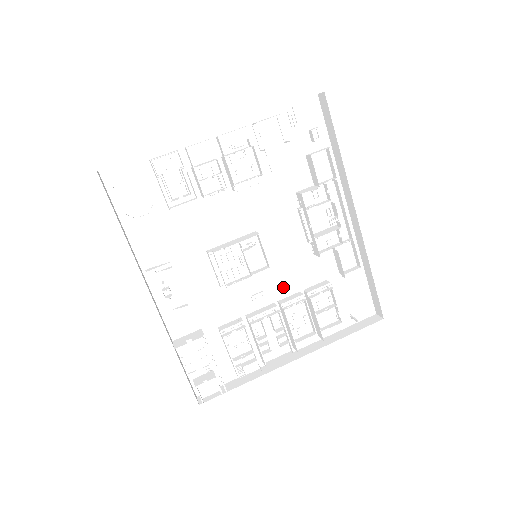
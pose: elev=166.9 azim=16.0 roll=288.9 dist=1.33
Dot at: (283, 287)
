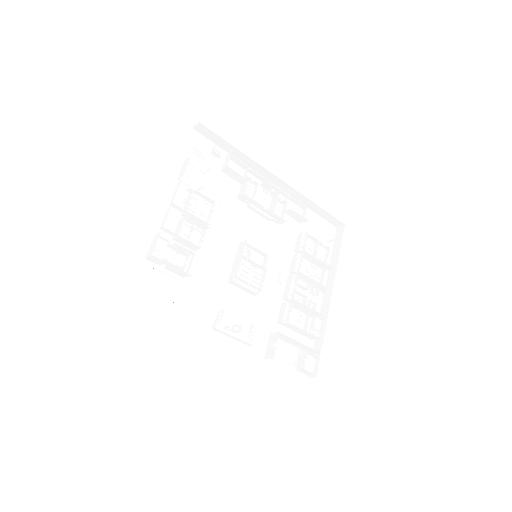
Dot at: (283, 261)
